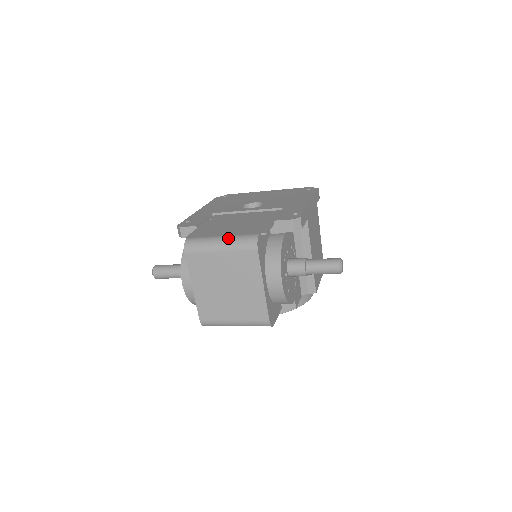
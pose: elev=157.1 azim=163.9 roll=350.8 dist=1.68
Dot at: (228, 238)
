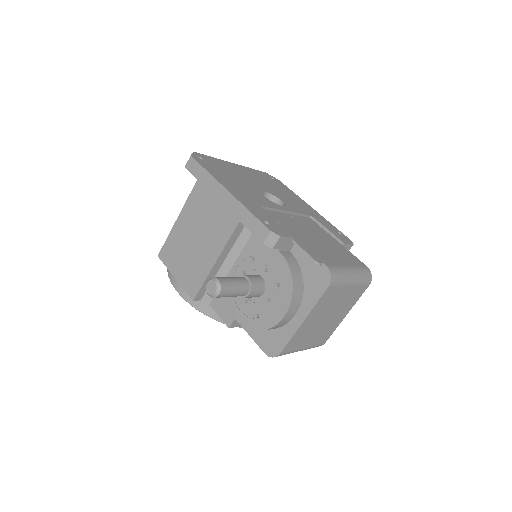
Dot at: (356, 271)
